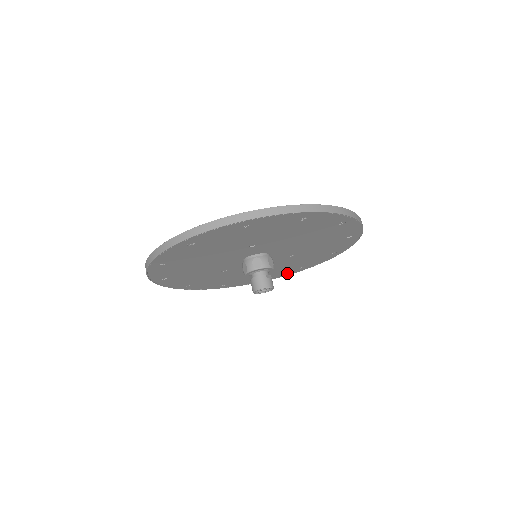
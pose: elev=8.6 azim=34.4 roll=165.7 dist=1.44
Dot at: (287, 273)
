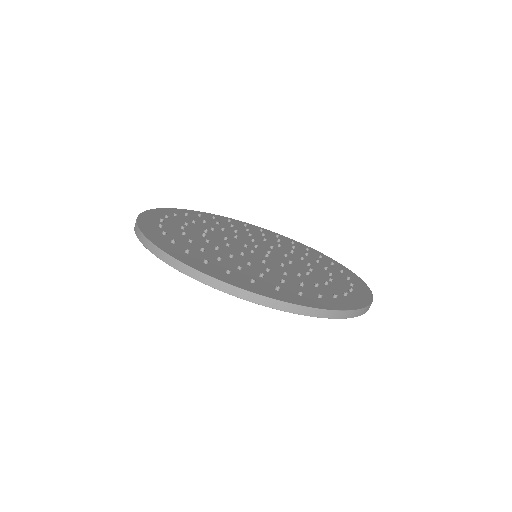
Dot at: occluded
